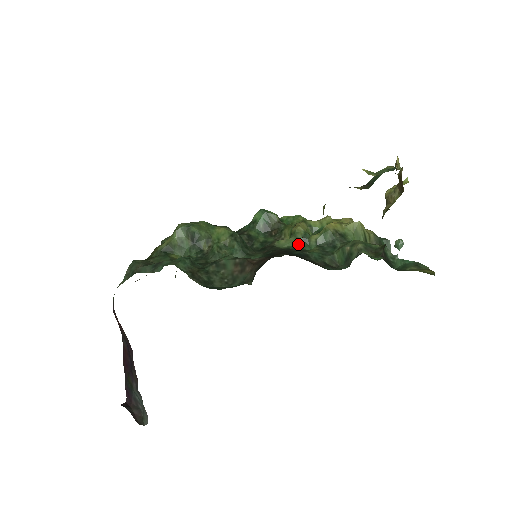
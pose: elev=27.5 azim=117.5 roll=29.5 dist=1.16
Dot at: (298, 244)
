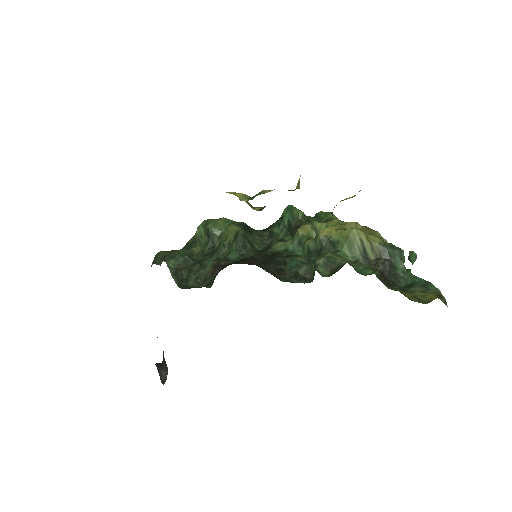
Dot at: (291, 248)
